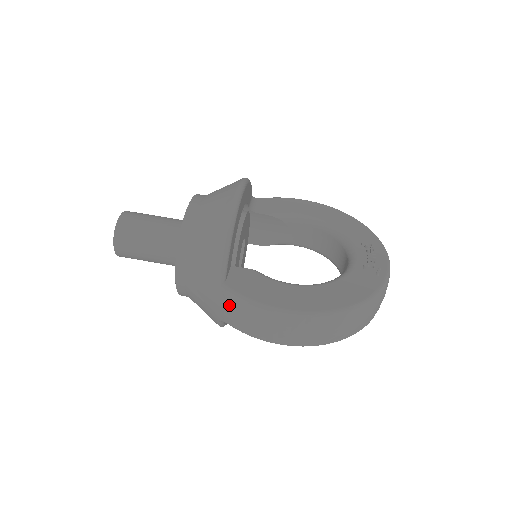
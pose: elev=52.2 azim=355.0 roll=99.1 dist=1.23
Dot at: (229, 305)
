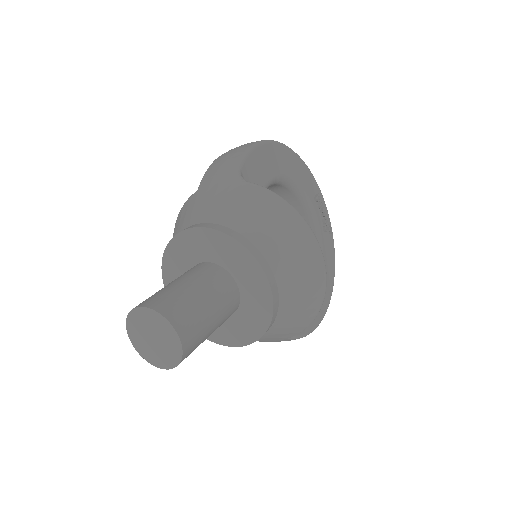
Dot at: occluded
